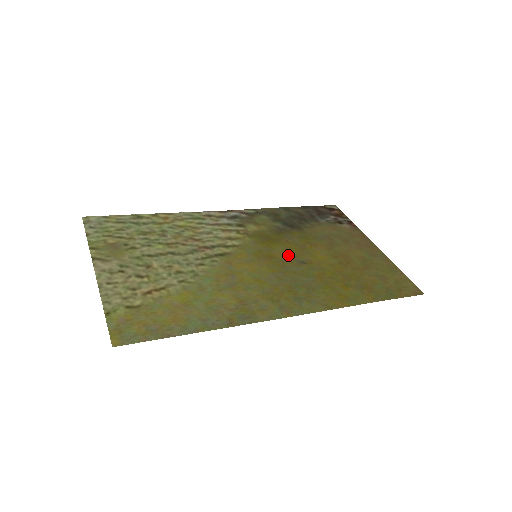
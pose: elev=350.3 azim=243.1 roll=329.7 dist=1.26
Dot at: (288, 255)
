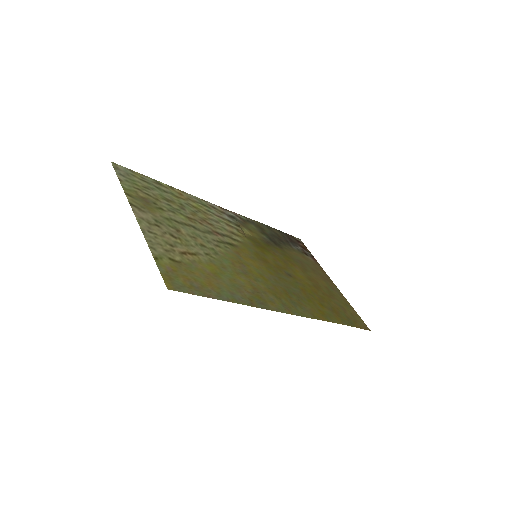
Dot at: (278, 265)
